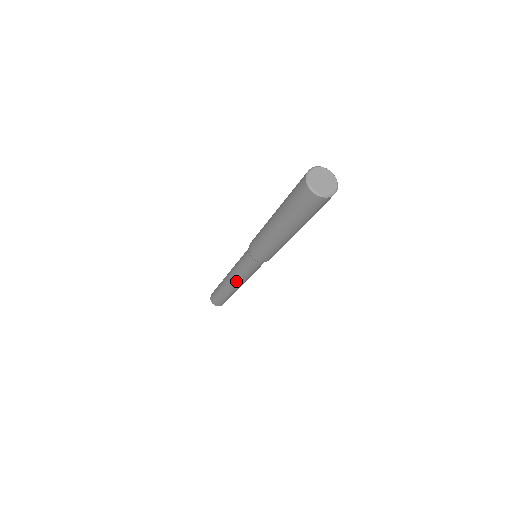
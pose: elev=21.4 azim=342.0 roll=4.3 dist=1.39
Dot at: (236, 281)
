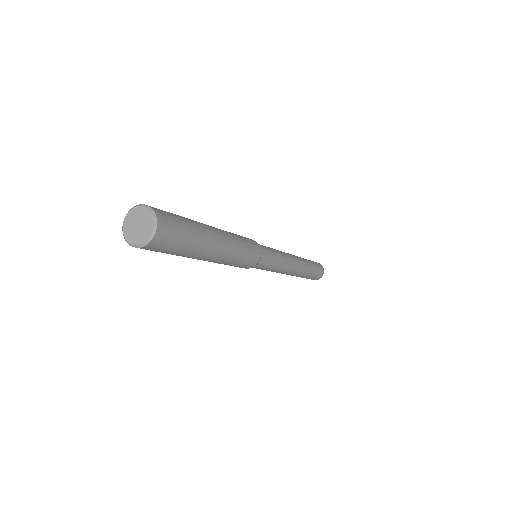
Dot at: (284, 273)
